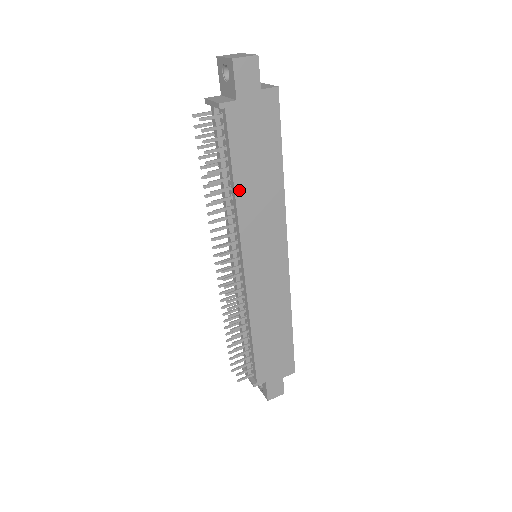
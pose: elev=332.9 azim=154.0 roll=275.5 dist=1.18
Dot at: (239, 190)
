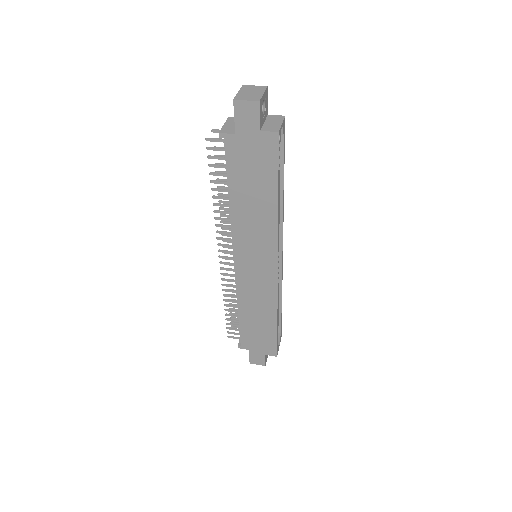
Dot at: (234, 204)
